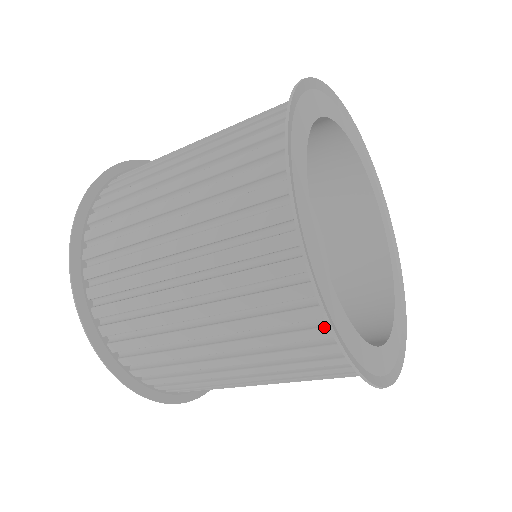
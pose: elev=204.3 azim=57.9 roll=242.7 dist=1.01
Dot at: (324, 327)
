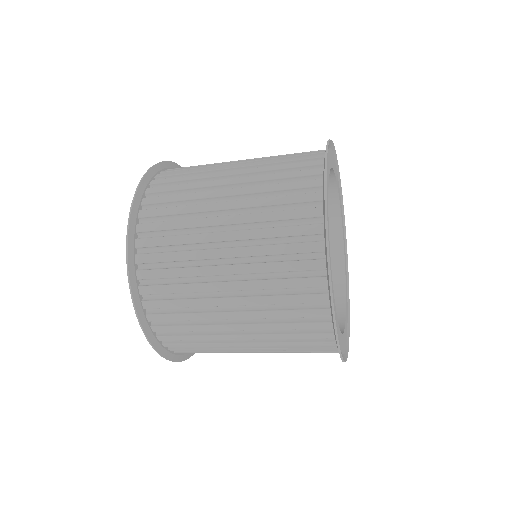
Dot at: (319, 259)
